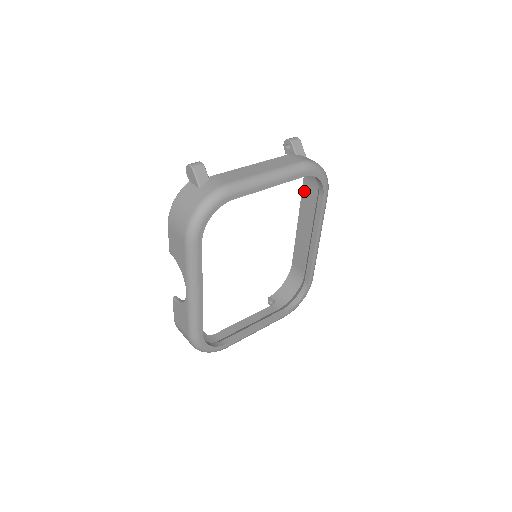
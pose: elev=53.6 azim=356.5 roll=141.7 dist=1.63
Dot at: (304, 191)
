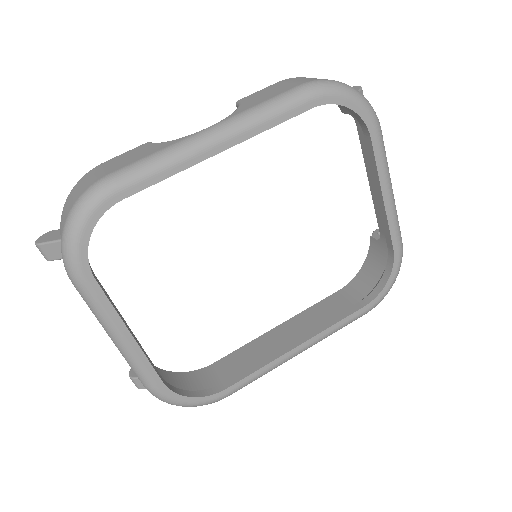
Dot at: (329, 299)
